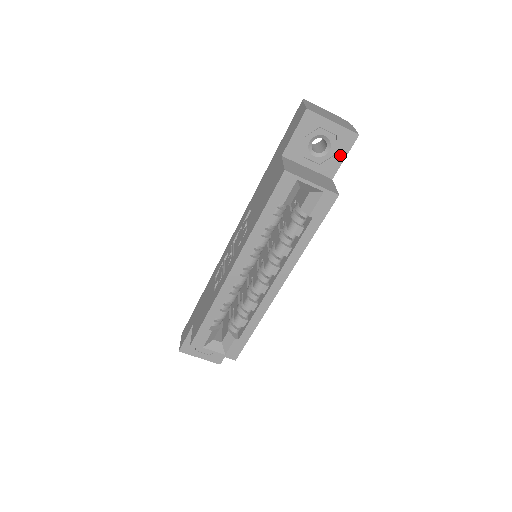
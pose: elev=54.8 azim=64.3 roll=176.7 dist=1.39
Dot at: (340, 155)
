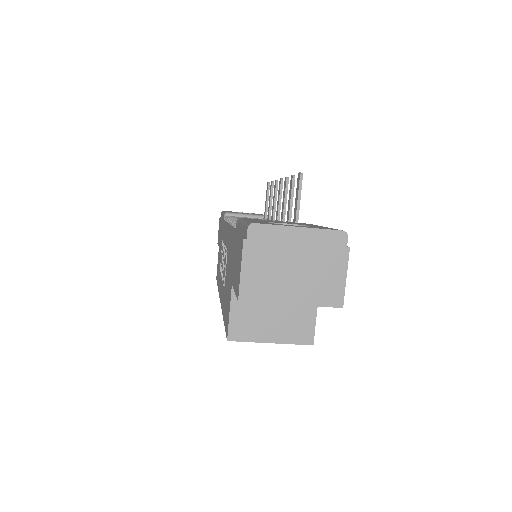
Dot at: occluded
